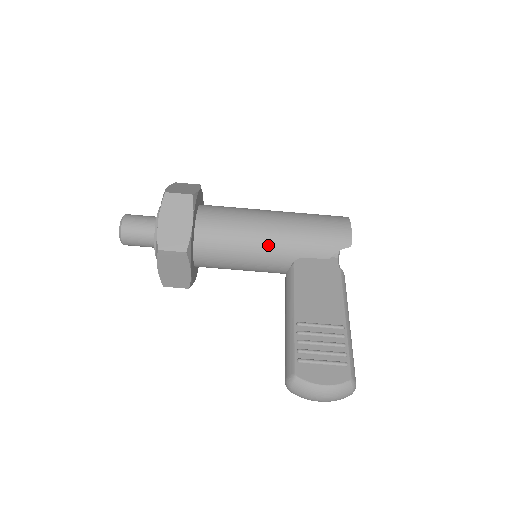
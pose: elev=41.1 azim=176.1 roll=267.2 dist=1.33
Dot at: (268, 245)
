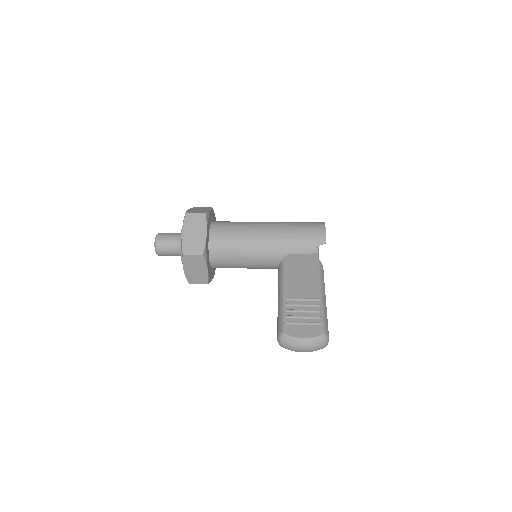
Dot at: (263, 246)
